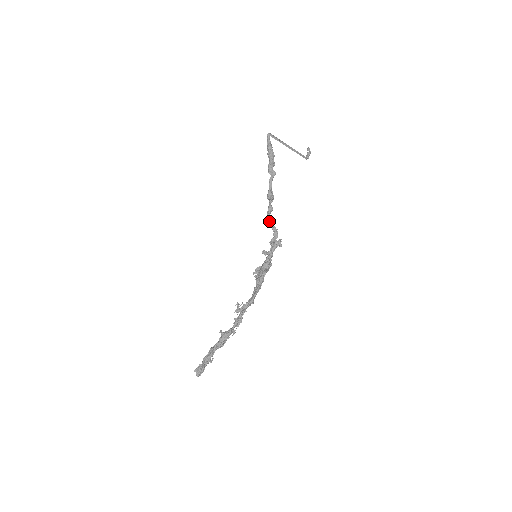
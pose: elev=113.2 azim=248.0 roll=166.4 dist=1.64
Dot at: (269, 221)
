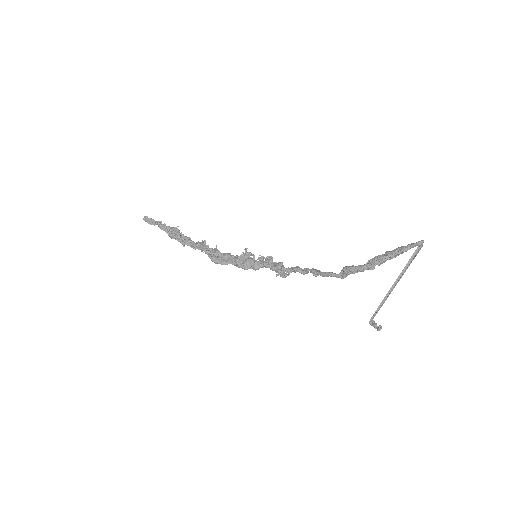
Dot at: (294, 268)
